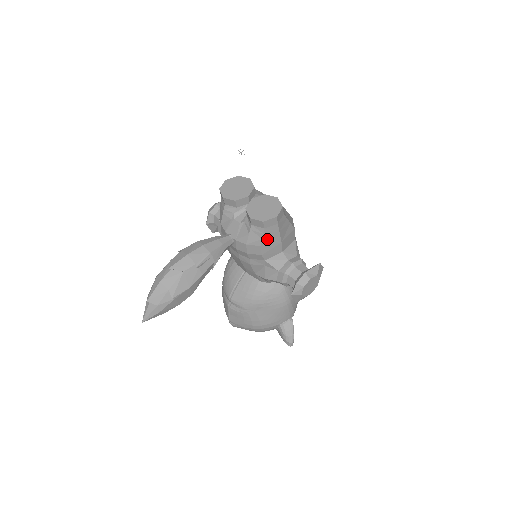
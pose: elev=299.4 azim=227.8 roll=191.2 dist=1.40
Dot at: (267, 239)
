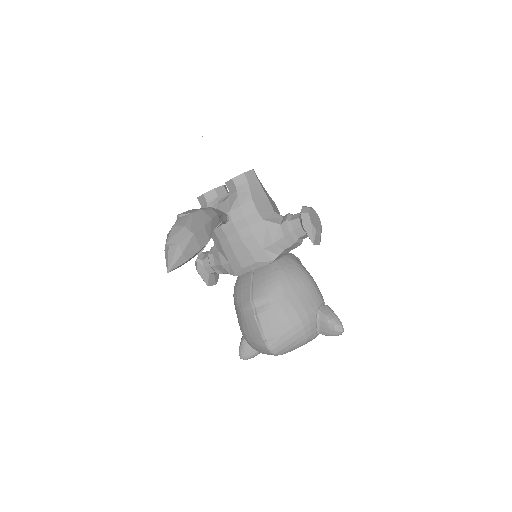
Dot at: (255, 194)
